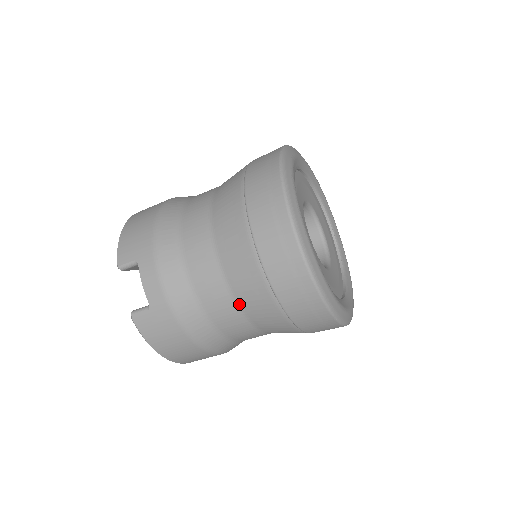
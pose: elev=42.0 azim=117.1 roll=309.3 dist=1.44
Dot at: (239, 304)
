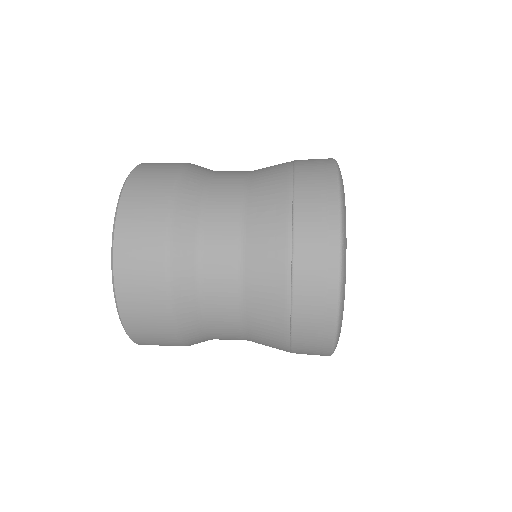
Dot at: occluded
